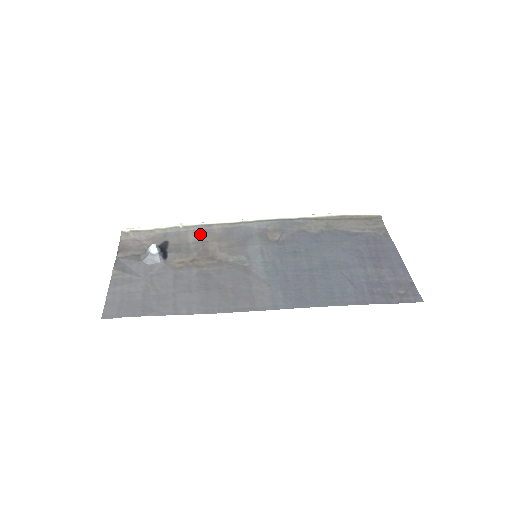
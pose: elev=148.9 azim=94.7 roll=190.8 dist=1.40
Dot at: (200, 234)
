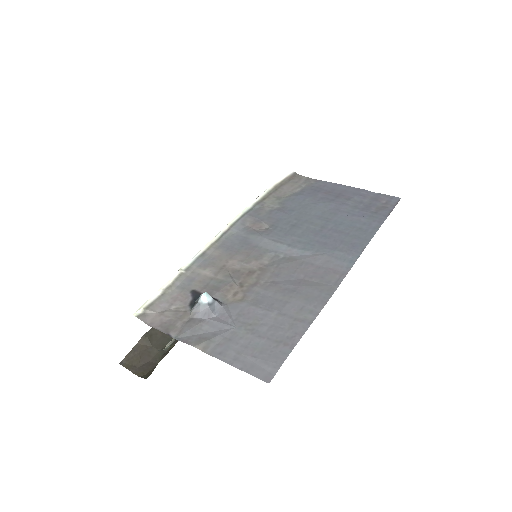
Dot at: (208, 265)
